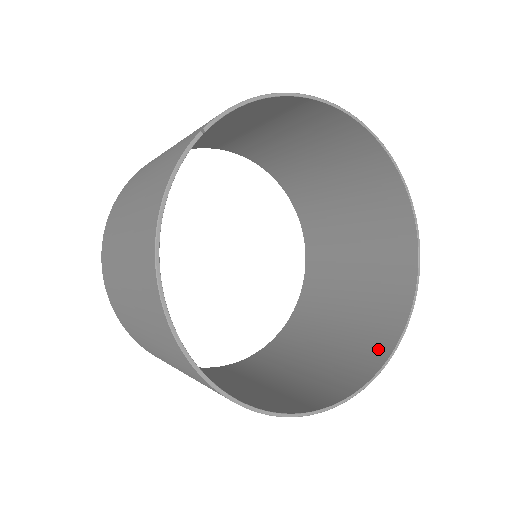
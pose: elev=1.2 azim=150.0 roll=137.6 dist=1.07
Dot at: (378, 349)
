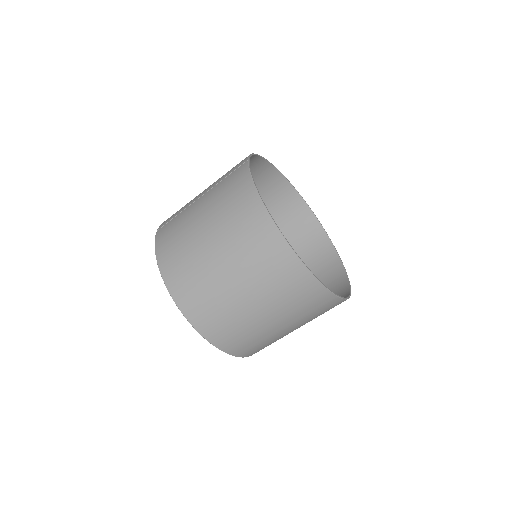
Dot at: (340, 285)
